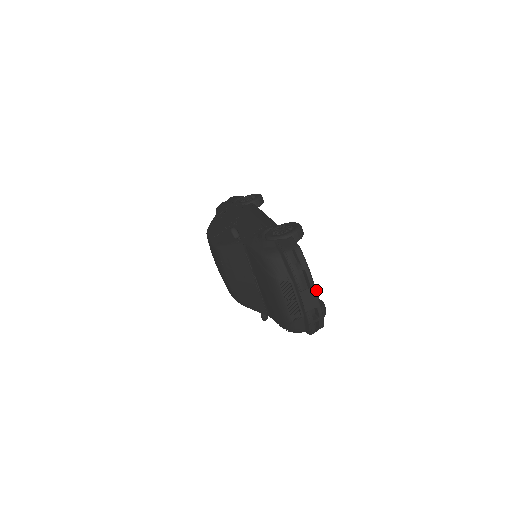
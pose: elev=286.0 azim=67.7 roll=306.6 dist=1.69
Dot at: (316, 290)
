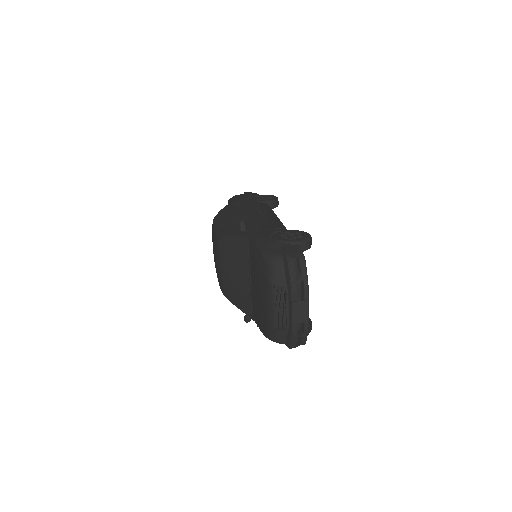
Dot at: occluded
